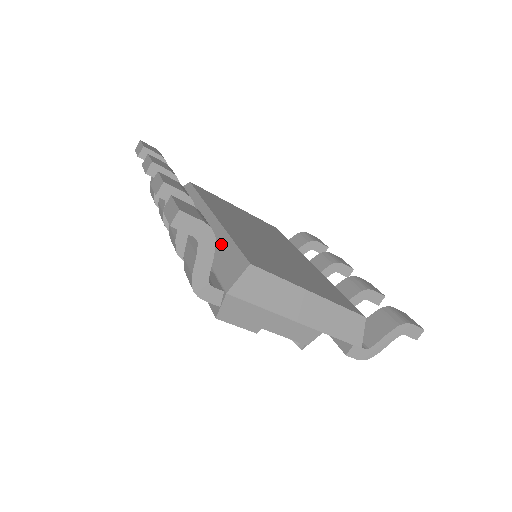
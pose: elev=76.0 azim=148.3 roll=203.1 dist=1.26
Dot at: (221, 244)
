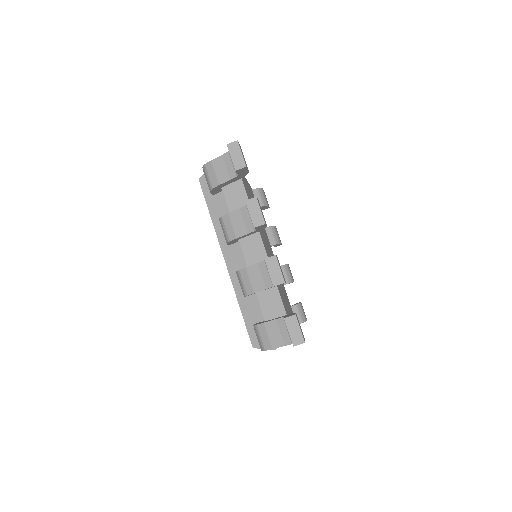
Dot at: (272, 295)
